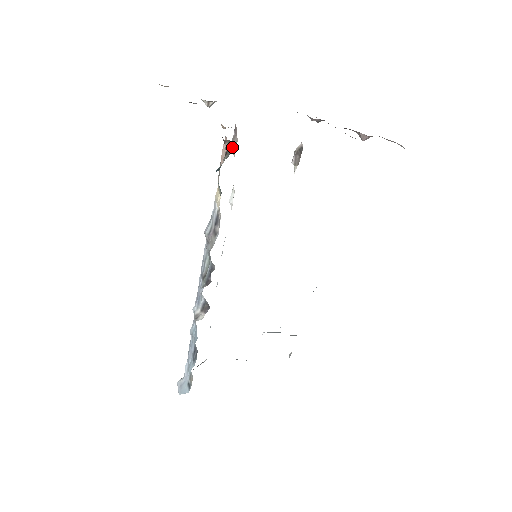
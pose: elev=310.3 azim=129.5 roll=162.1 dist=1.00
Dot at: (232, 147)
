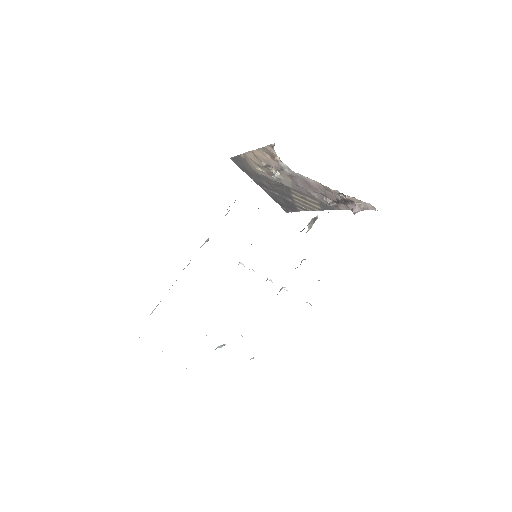
Dot at: (275, 173)
